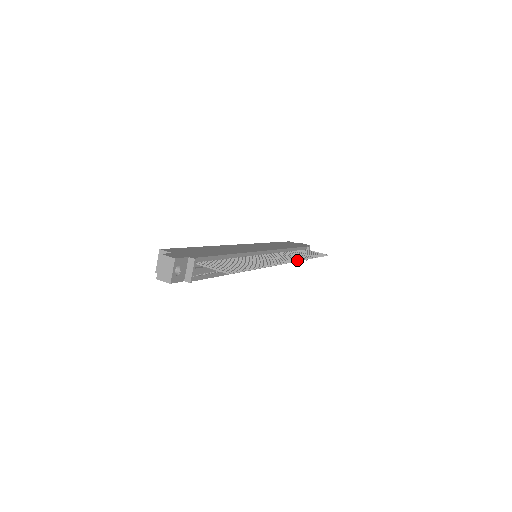
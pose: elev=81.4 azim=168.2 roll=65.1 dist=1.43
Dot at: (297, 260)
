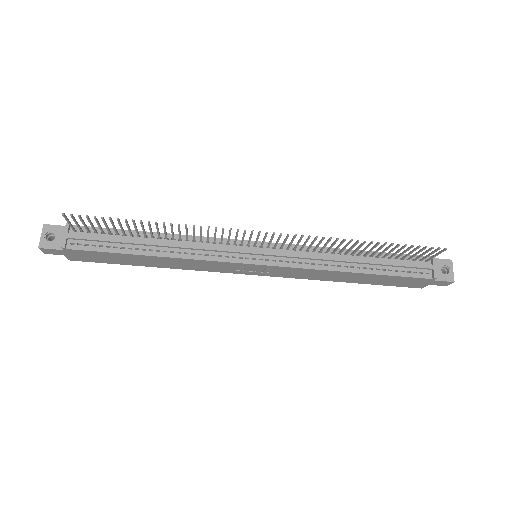
Dot at: (287, 234)
